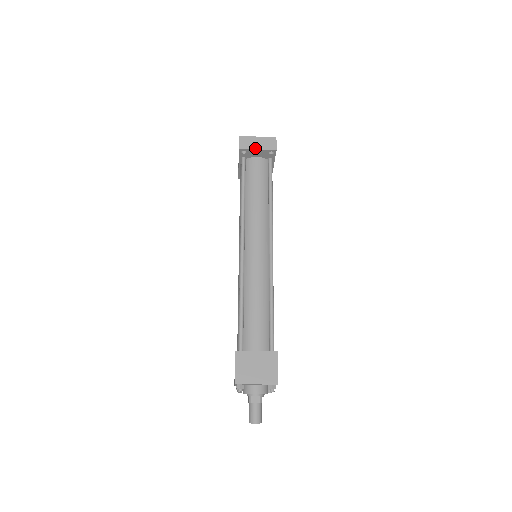
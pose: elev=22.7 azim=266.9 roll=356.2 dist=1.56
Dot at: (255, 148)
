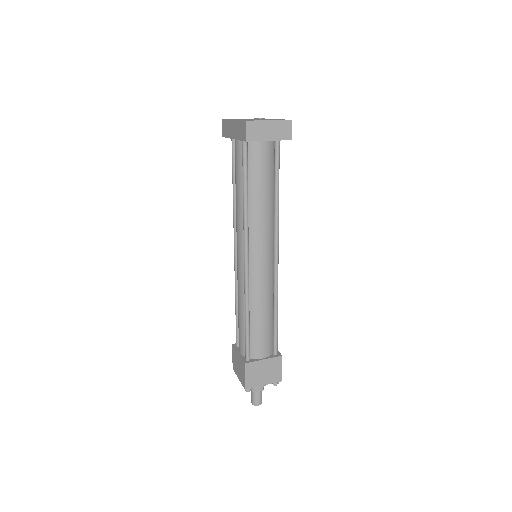
Dot at: (266, 139)
